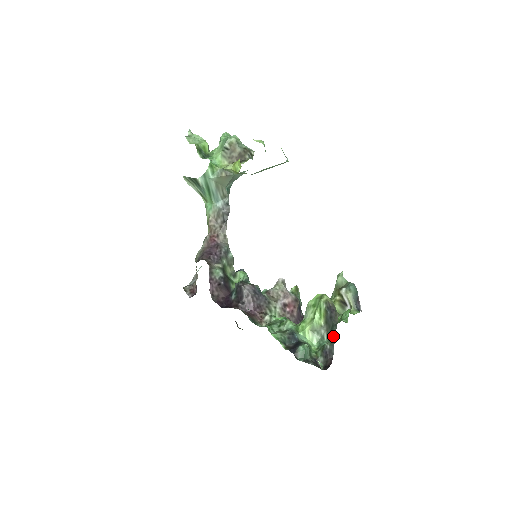
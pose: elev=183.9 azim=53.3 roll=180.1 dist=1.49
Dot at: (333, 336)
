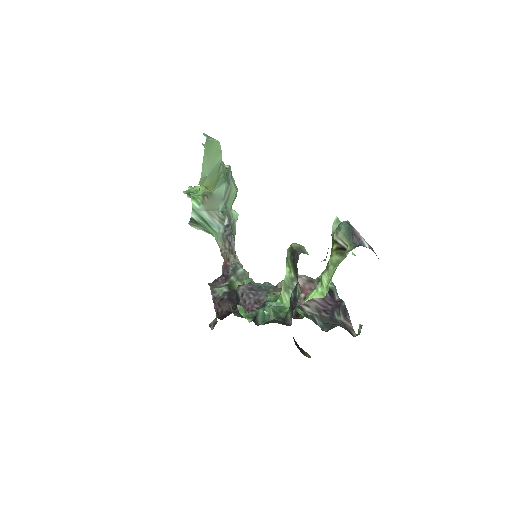
Dot at: occluded
